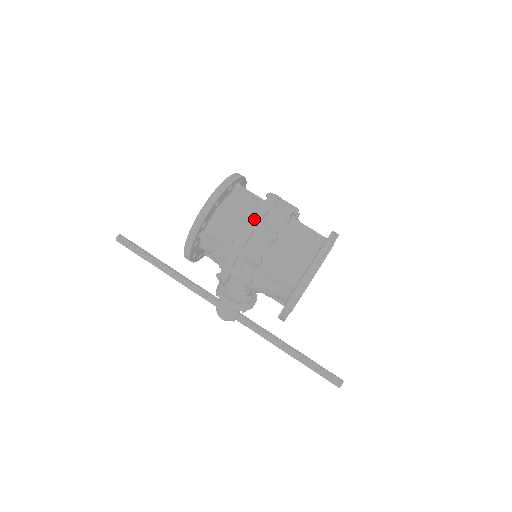
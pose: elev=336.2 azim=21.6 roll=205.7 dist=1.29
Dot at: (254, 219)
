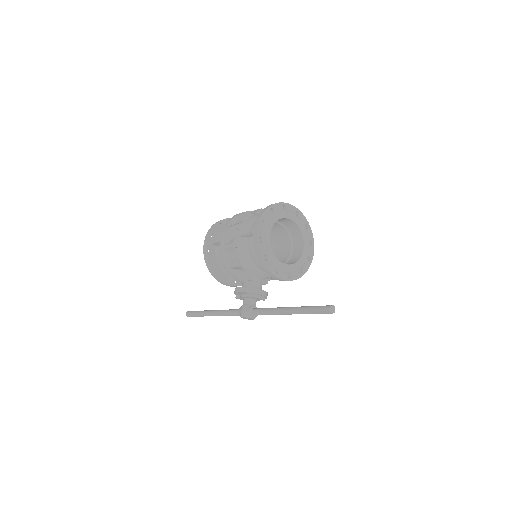
Dot at: (237, 214)
